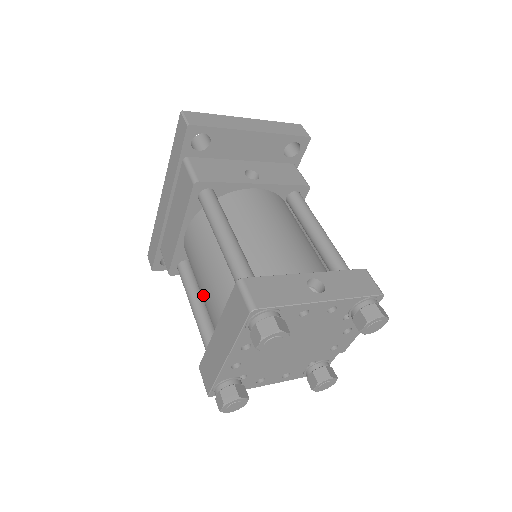
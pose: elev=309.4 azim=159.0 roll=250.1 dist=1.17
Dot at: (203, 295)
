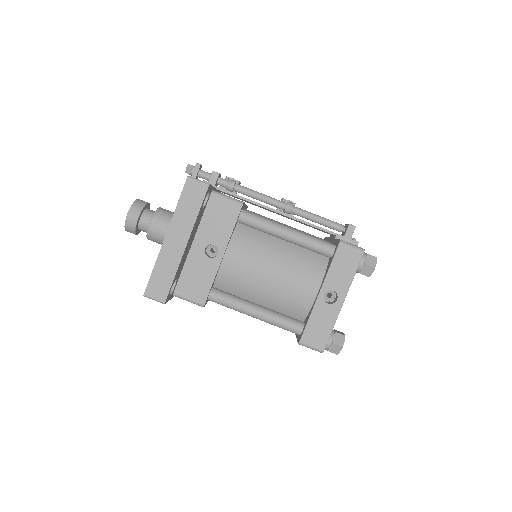
Dot at: occluded
